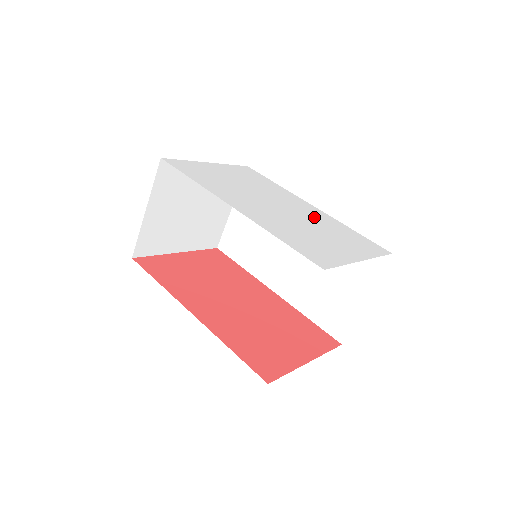
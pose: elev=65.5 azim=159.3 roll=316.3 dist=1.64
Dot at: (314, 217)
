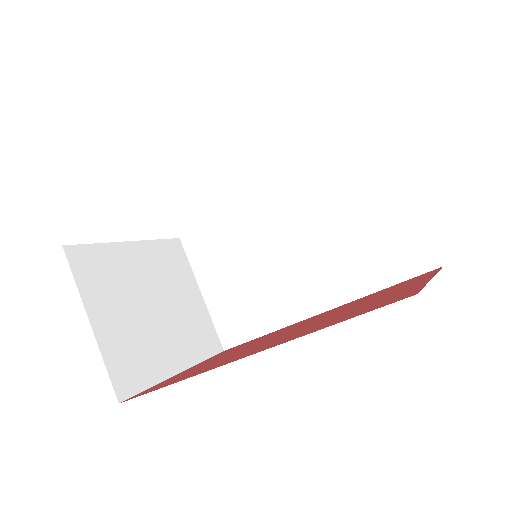
Dot at: occluded
